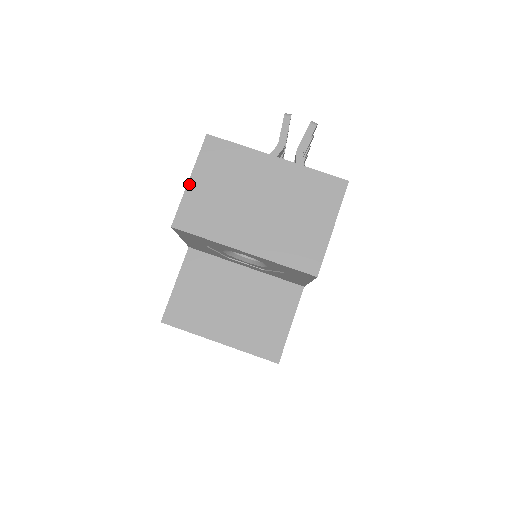
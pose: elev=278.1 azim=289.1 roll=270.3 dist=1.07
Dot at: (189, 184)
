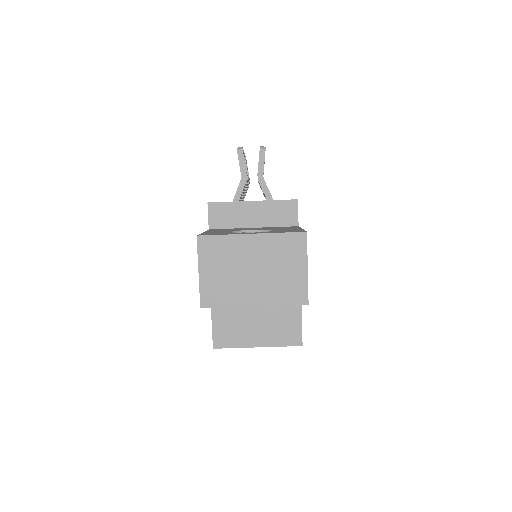
Dot at: (200, 275)
